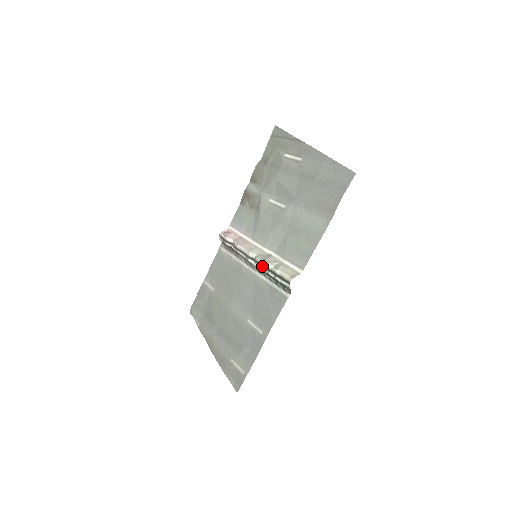
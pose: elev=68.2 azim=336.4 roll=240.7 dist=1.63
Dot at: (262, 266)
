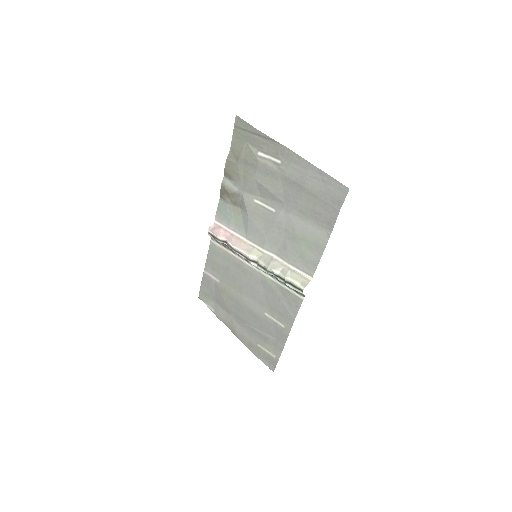
Dot at: (268, 271)
